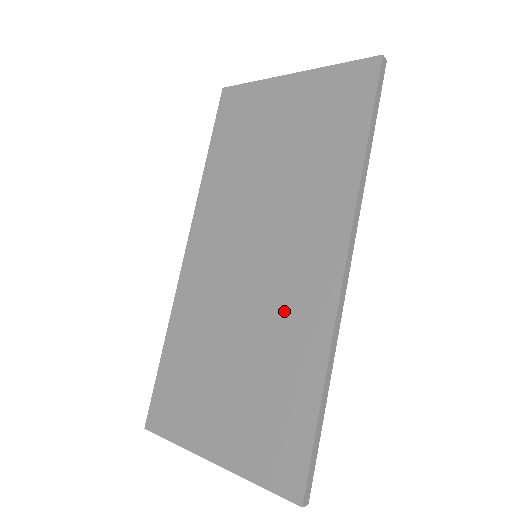
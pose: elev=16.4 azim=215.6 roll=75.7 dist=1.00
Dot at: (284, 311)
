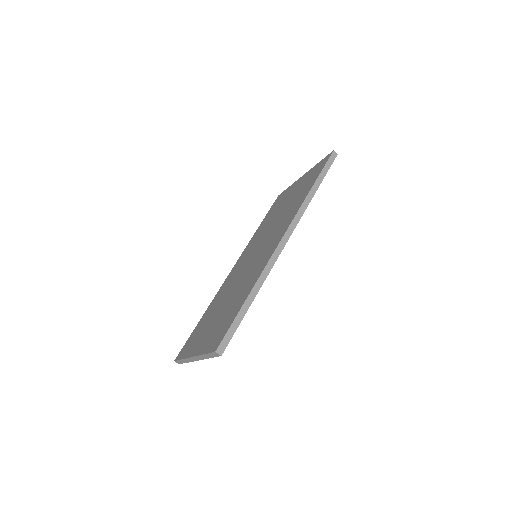
Dot at: (253, 270)
